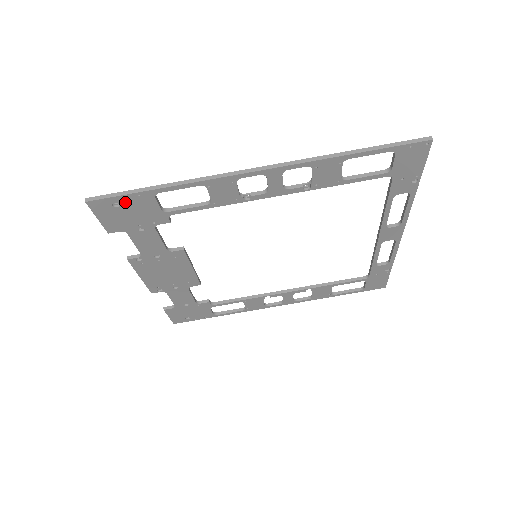
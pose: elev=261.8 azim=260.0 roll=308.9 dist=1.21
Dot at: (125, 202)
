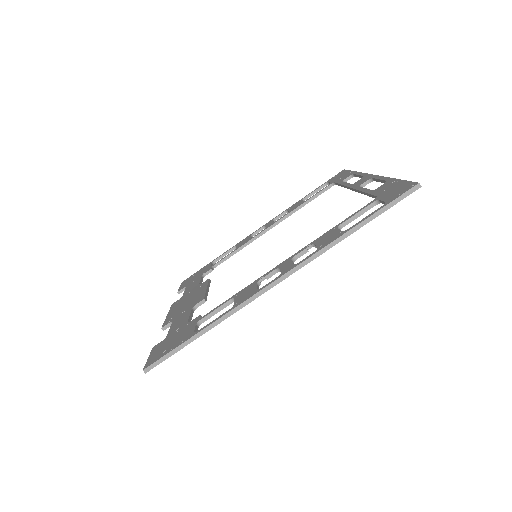
Dot at: occluded
